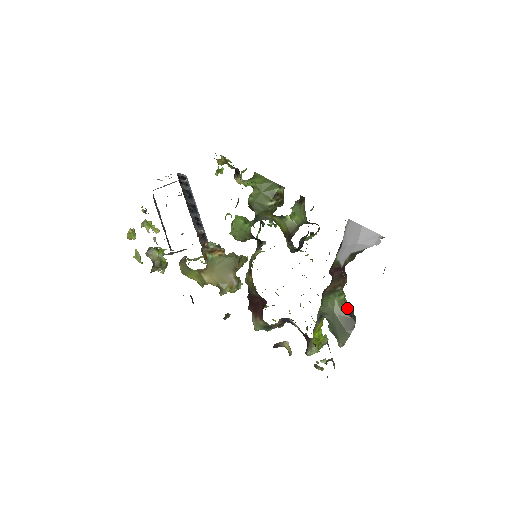
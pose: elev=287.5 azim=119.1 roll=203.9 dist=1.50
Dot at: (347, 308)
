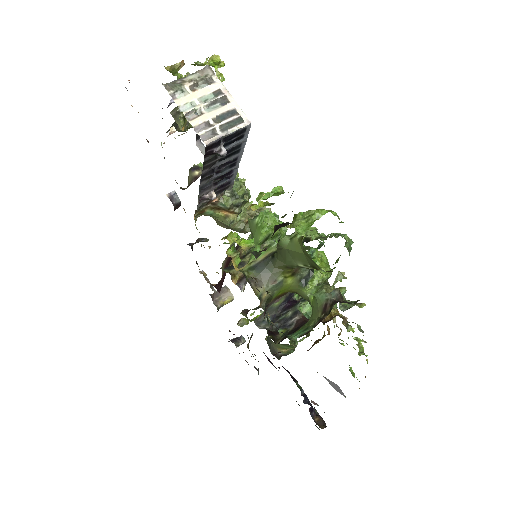
Dot at: (284, 352)
